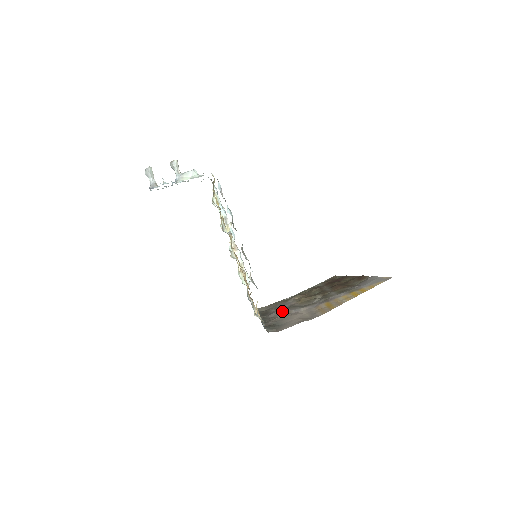
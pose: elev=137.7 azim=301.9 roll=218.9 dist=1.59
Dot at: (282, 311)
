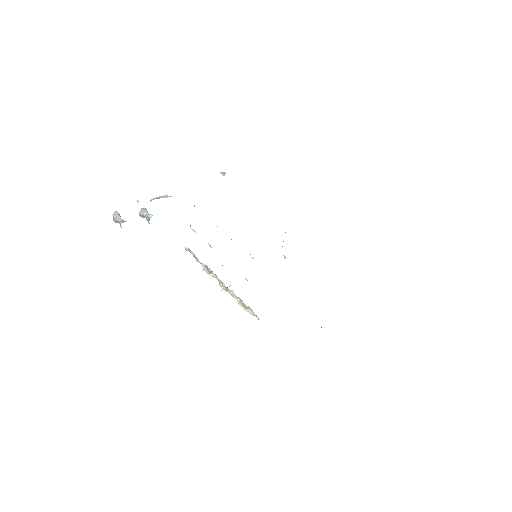
Dot at: occluded
